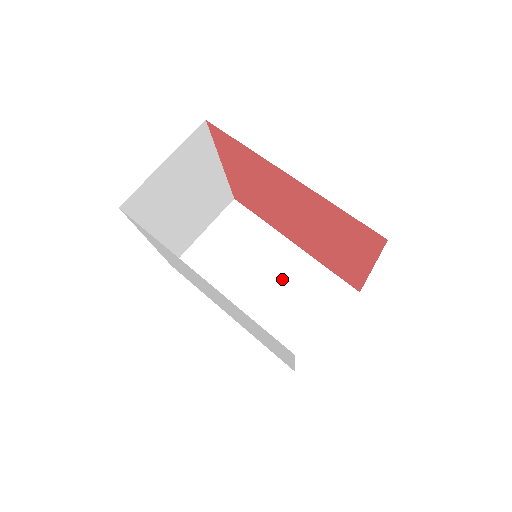
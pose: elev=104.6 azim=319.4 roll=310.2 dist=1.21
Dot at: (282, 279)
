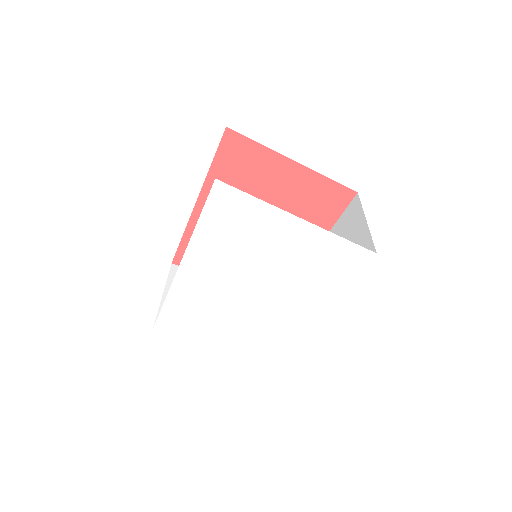
Dot at: occluded
